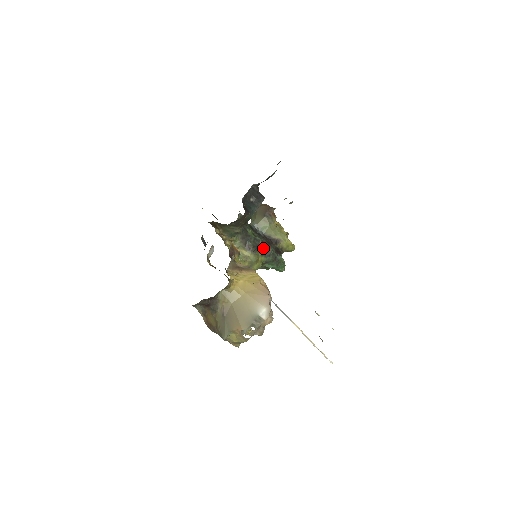
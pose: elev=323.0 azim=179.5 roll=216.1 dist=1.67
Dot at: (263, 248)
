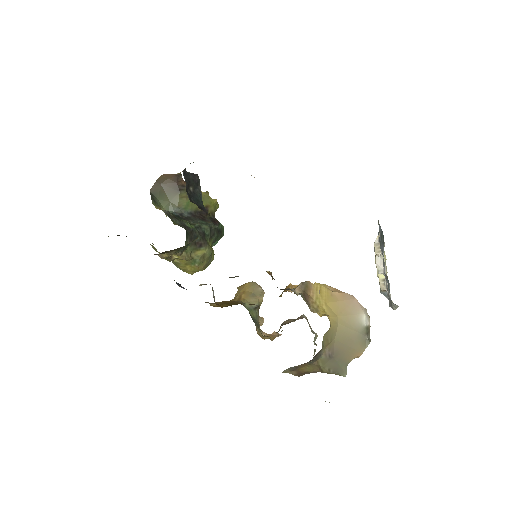
Dot at: (208, 231)
